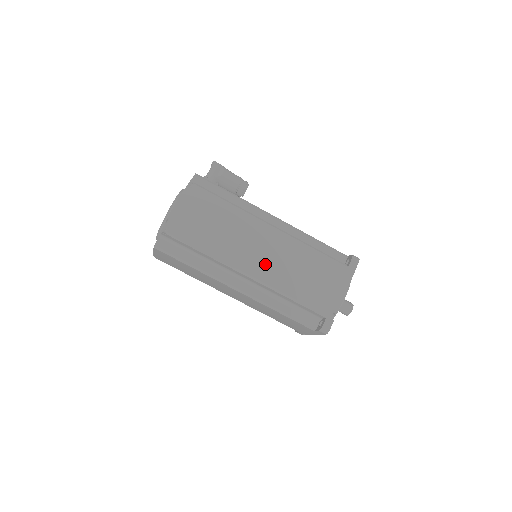
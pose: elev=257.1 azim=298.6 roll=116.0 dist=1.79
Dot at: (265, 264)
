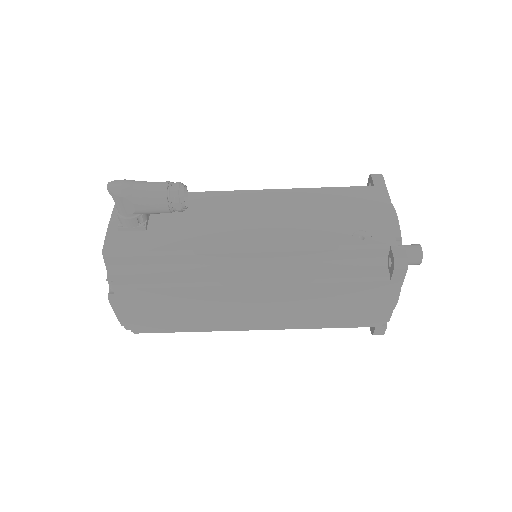
Dot at: (267, 318)
